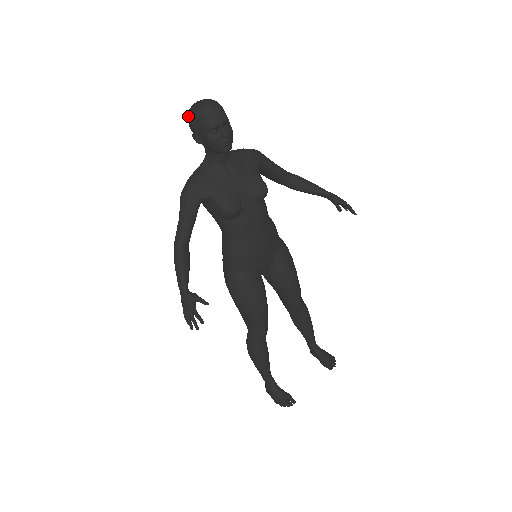
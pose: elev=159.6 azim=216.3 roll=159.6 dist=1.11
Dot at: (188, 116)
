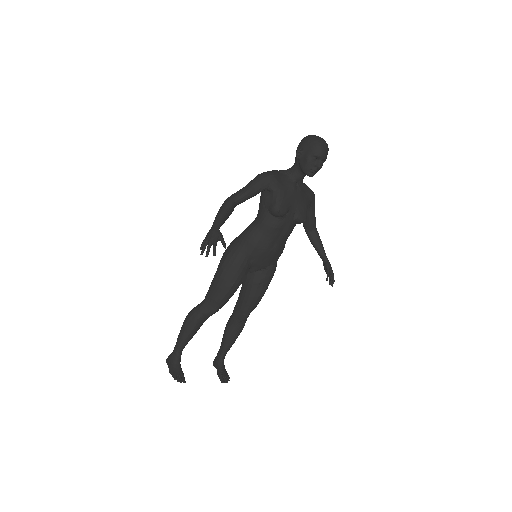
Dot at: (305, 138)
